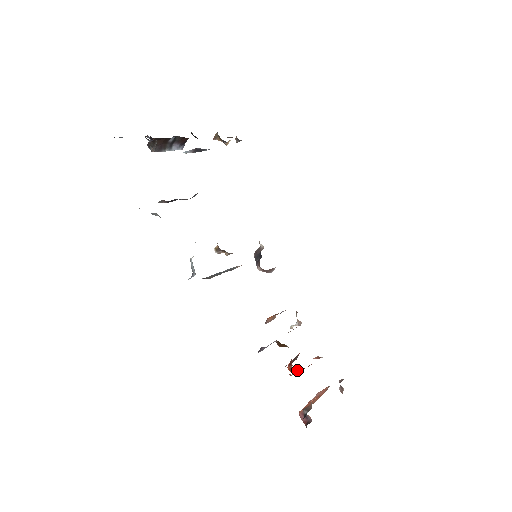
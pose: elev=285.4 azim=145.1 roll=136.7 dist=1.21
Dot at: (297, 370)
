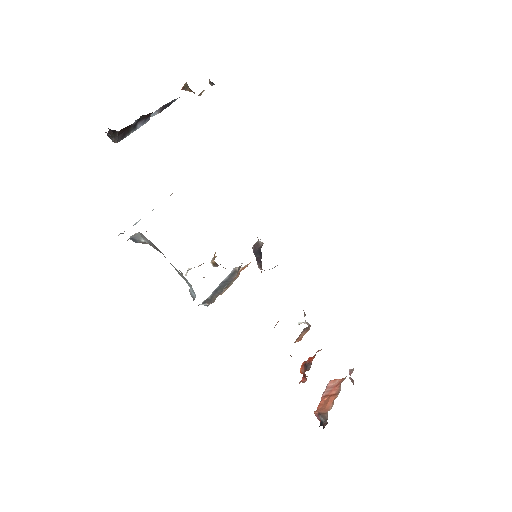
Dot at: occluded
